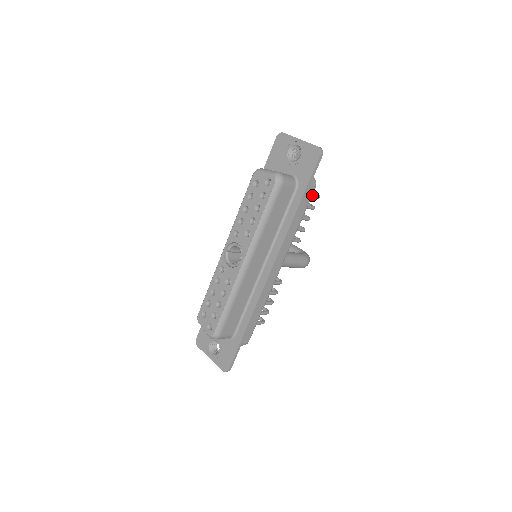
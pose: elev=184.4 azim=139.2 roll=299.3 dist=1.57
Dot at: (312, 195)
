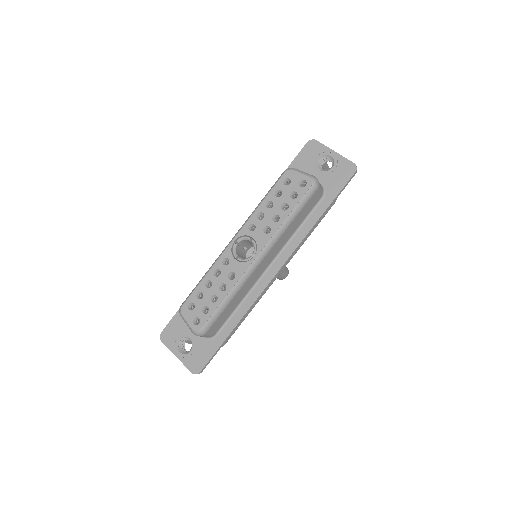
Dot at: occluded
